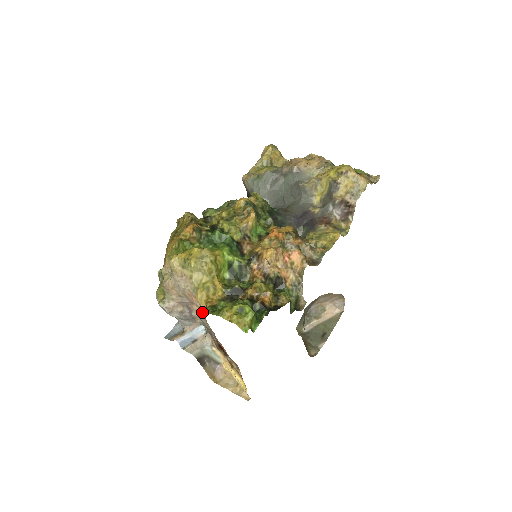
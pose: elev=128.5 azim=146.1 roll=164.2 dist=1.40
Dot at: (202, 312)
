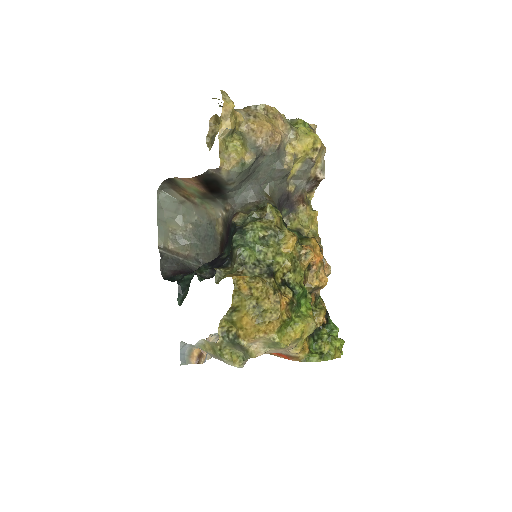
Dot at: (291, 354)
